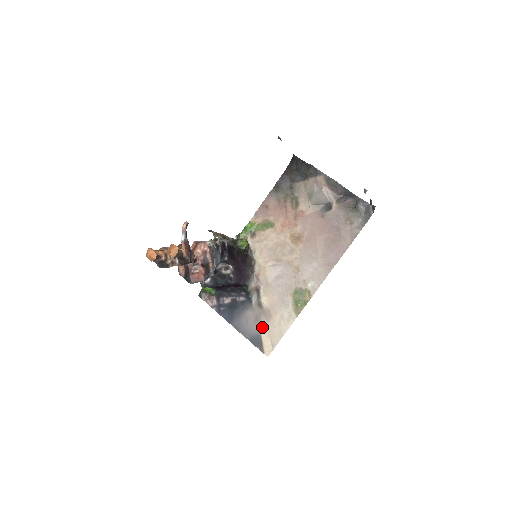
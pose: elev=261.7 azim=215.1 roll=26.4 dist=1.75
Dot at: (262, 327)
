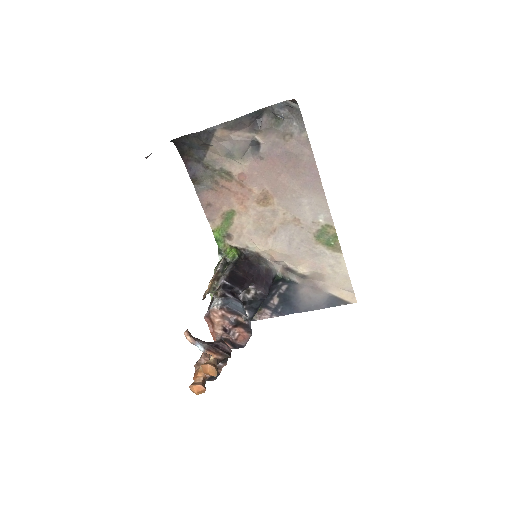
Dot at: (325, 289)
